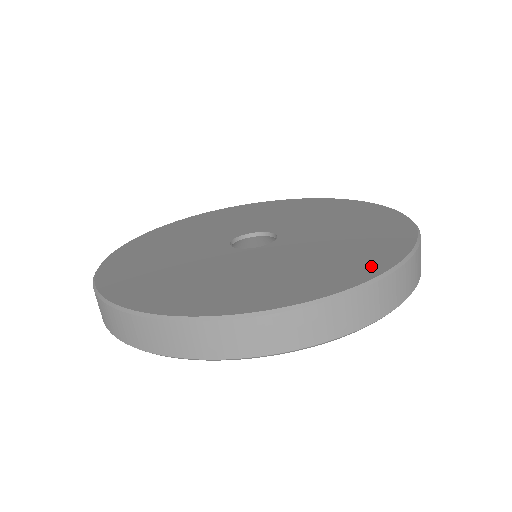
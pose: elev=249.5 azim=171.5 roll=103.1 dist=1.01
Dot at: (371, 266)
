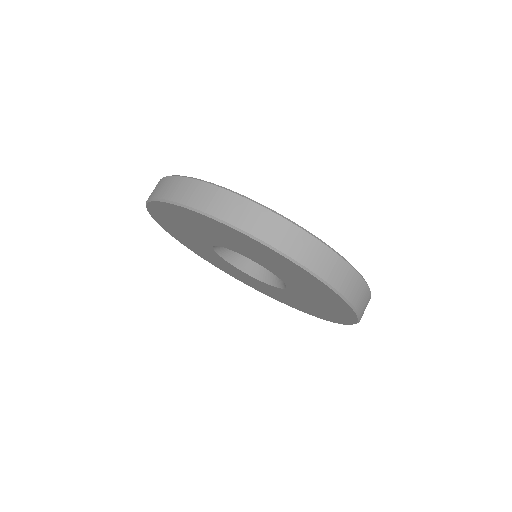
Dot at: occluded
